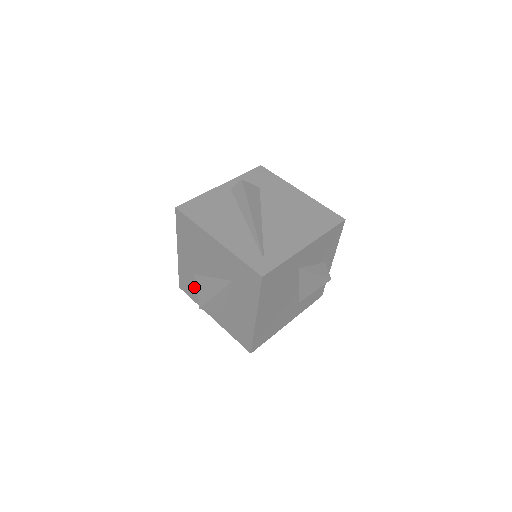
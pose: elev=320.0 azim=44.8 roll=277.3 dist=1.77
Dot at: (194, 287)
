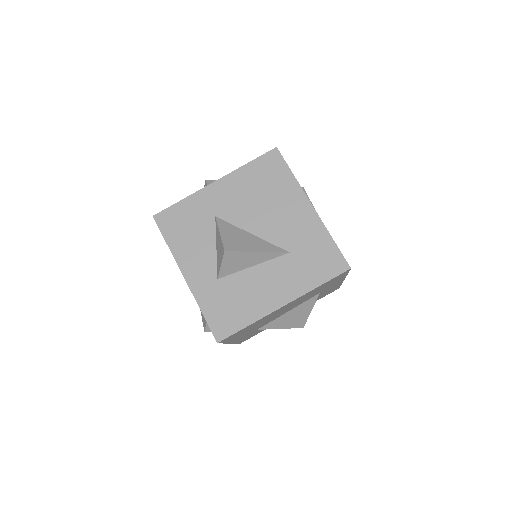
Dot at: (193, 229)
